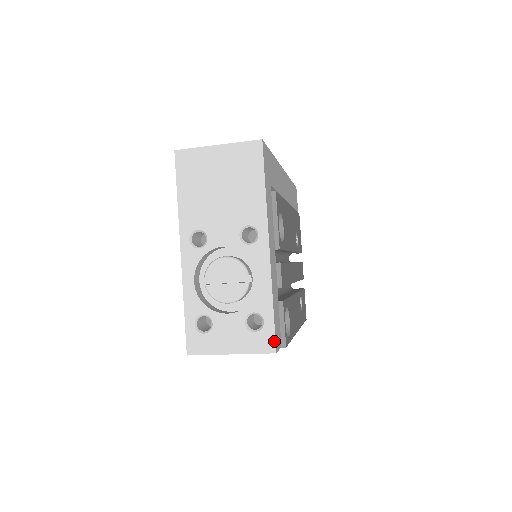
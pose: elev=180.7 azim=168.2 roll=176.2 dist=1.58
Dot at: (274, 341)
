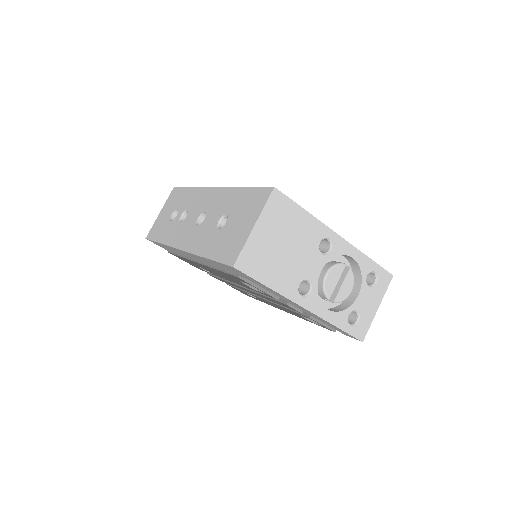
Dot at: (387, 273)
